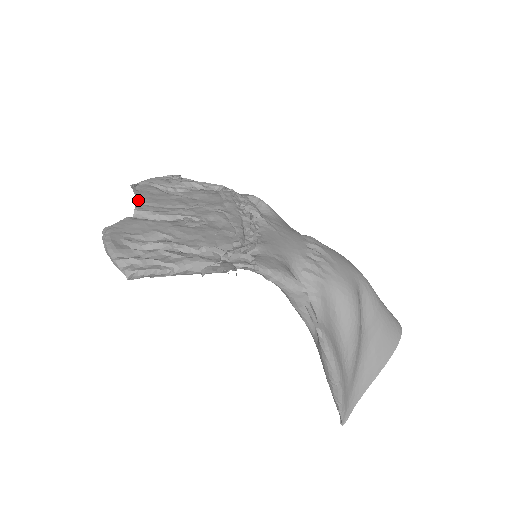
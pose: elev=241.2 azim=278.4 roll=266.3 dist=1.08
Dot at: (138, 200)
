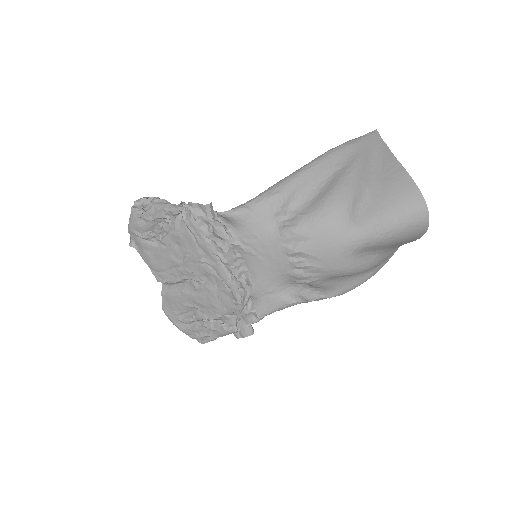
Dot at: (150, 267)
